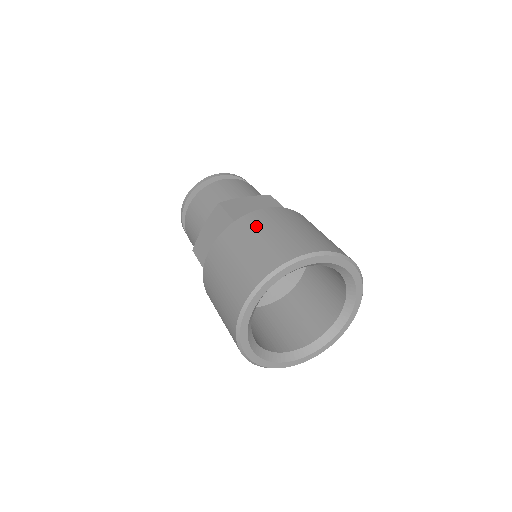
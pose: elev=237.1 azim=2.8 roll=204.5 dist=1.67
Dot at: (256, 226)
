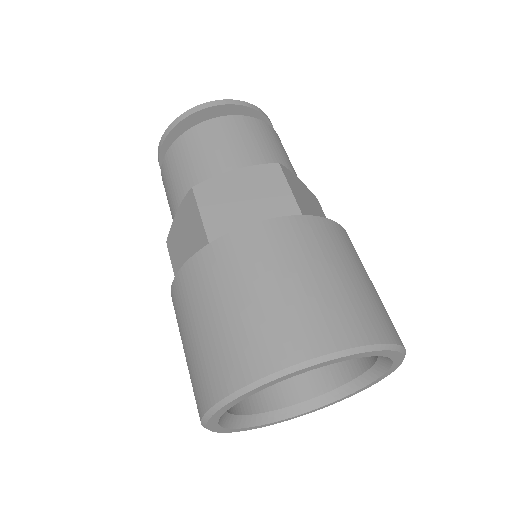
Dot at: (339, 249)
